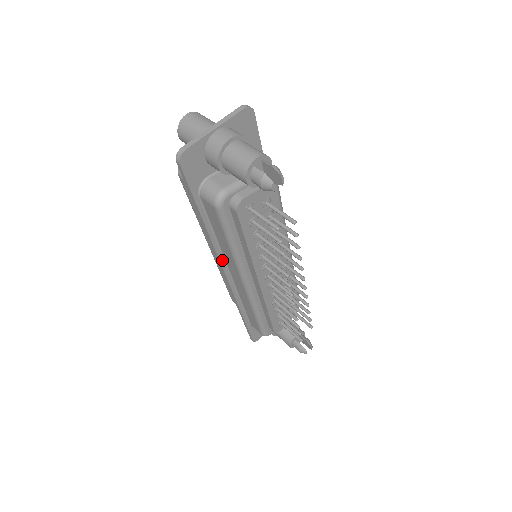
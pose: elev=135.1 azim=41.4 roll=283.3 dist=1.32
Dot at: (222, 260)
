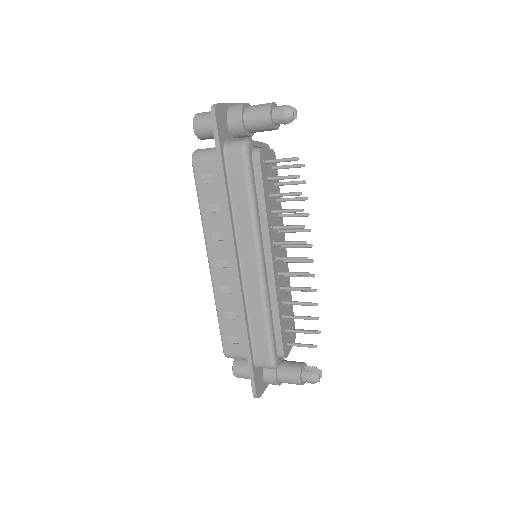
Dot at: (235, 242)
